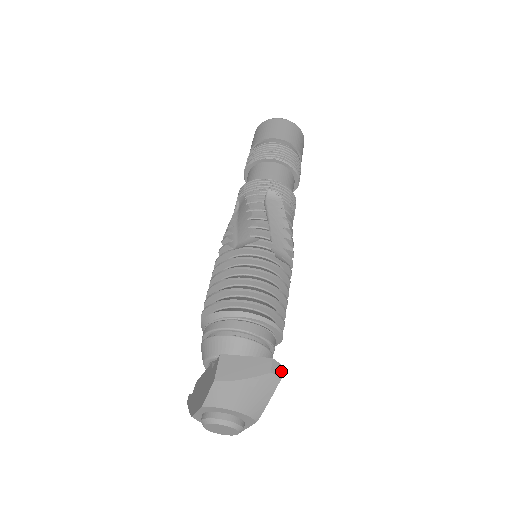
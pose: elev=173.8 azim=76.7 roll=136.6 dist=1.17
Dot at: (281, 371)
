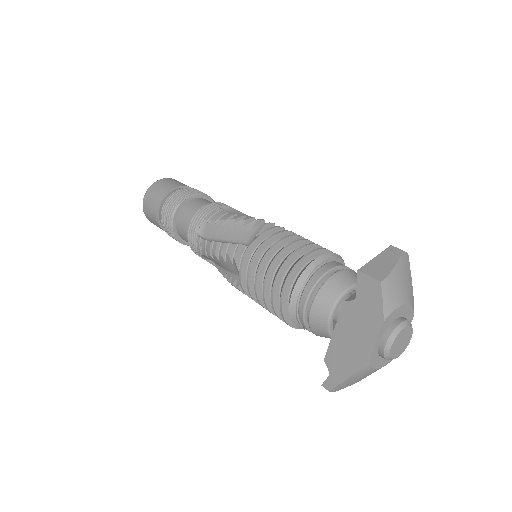
Dot at: occluded
